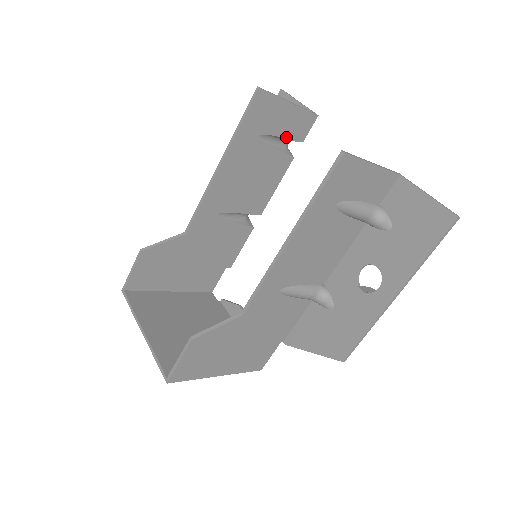
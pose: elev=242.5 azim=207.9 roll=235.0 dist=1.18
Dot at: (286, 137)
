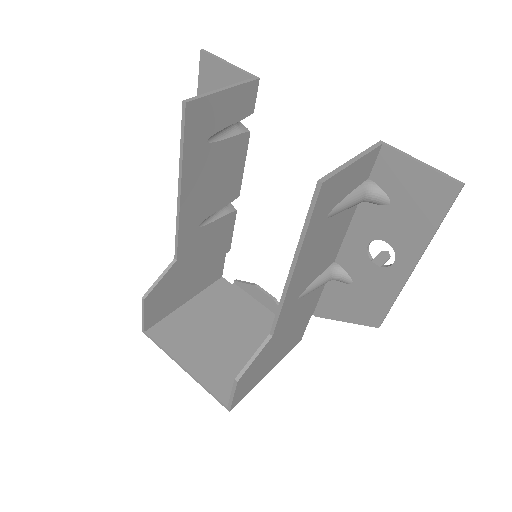
Dot at: (234, 121)
